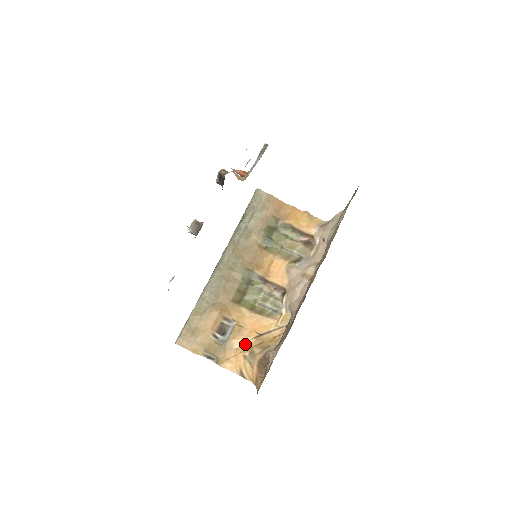
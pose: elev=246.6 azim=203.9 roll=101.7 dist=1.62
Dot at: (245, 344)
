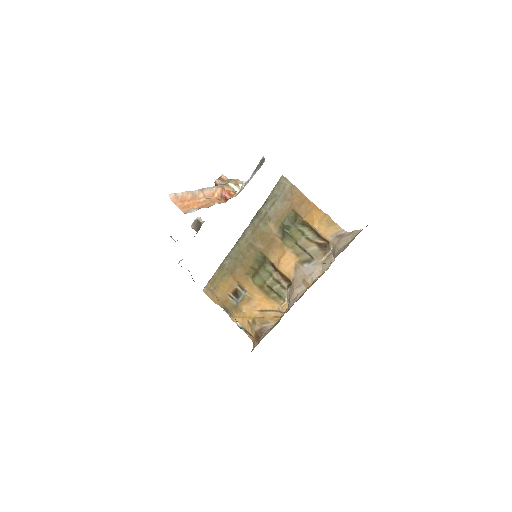
Dot at: (251, 312)
